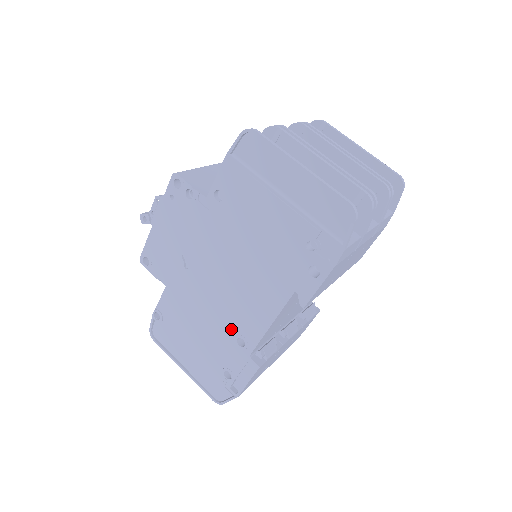
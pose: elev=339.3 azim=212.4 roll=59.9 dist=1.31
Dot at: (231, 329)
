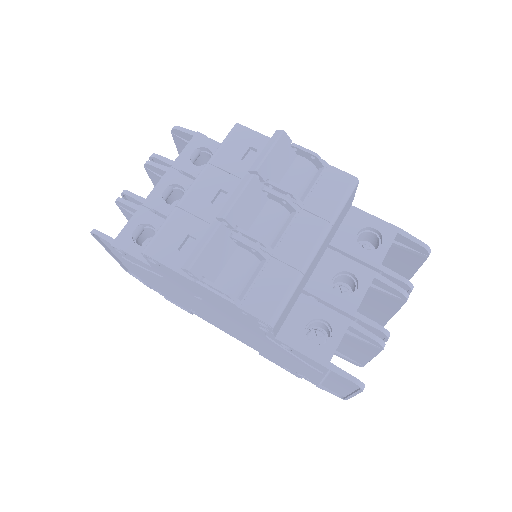
Dot at: (193, 309)
